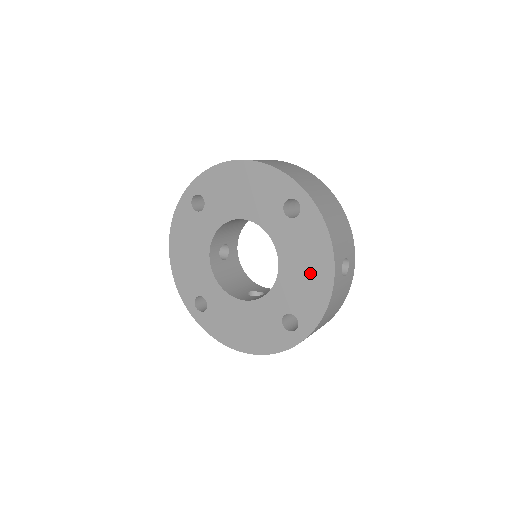
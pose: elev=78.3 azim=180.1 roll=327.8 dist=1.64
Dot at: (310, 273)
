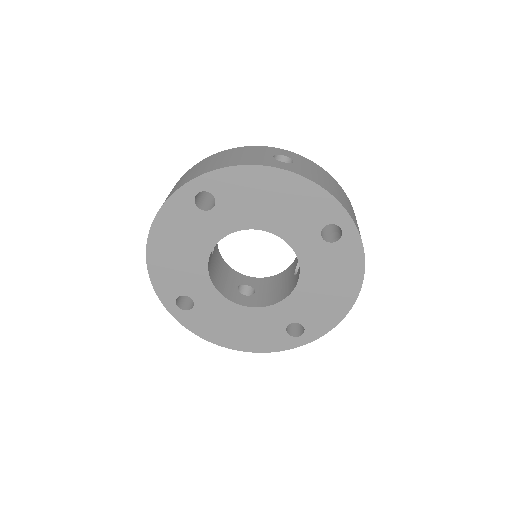
Dot at: (332, 293)
